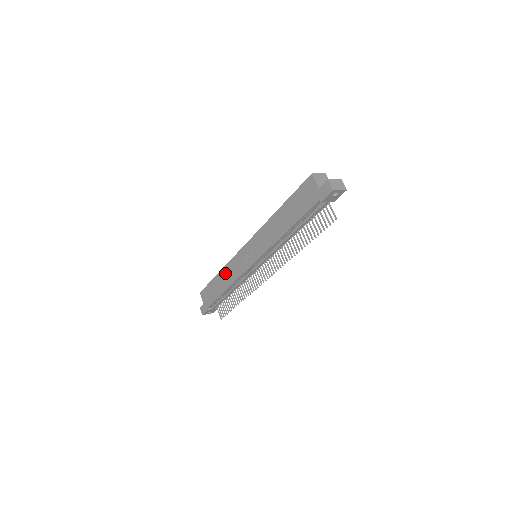
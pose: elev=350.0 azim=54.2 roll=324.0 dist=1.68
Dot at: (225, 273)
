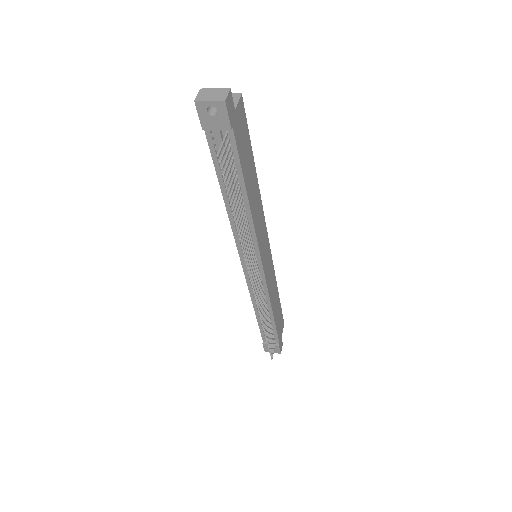
Dot at: occluded
